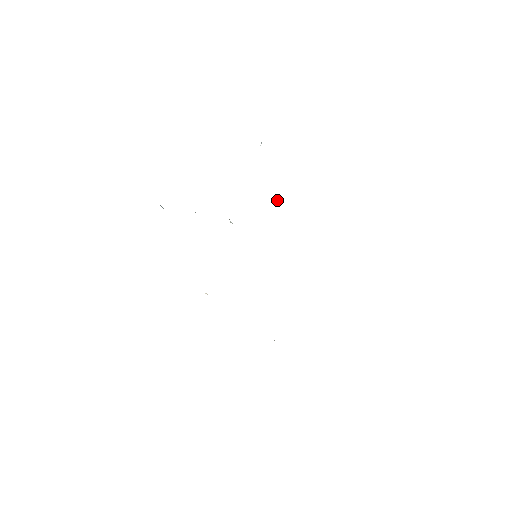
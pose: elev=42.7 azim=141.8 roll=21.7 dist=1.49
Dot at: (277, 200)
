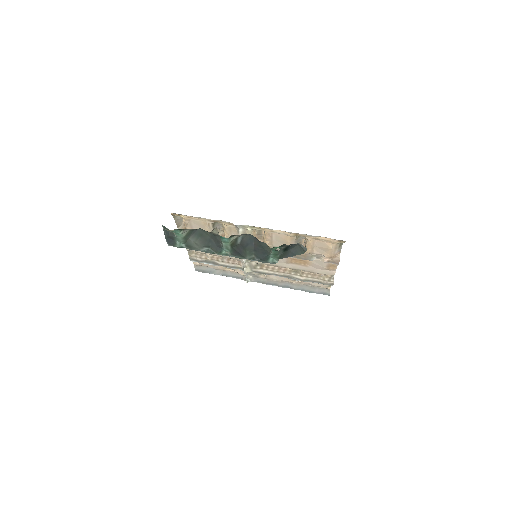
Dot at: (292, 277)
